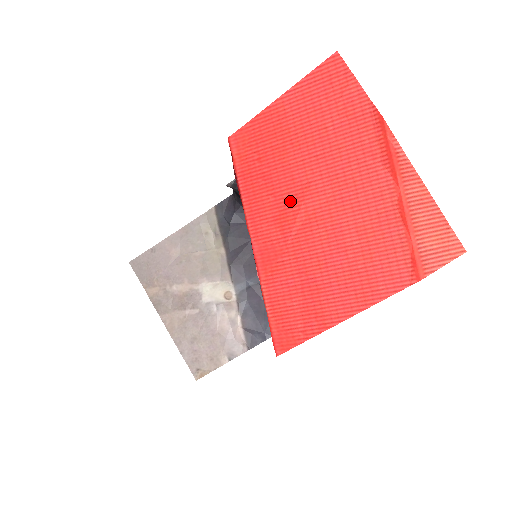
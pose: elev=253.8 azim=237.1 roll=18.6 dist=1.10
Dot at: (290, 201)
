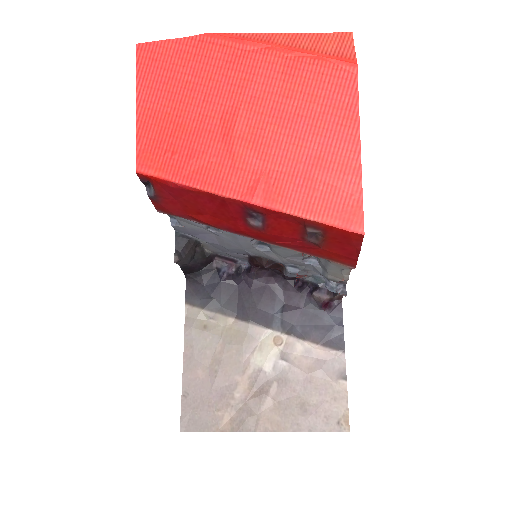
Dot at: (226, 143)
